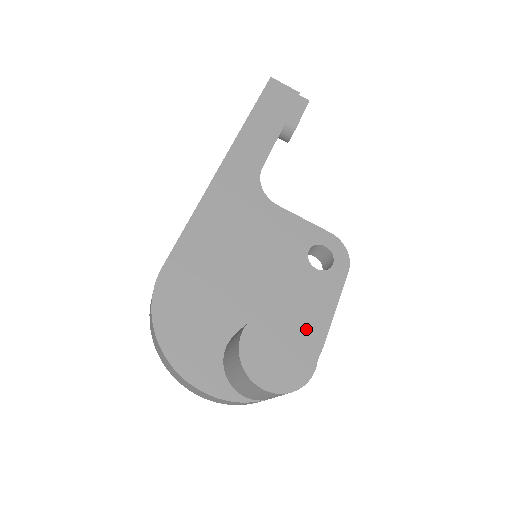
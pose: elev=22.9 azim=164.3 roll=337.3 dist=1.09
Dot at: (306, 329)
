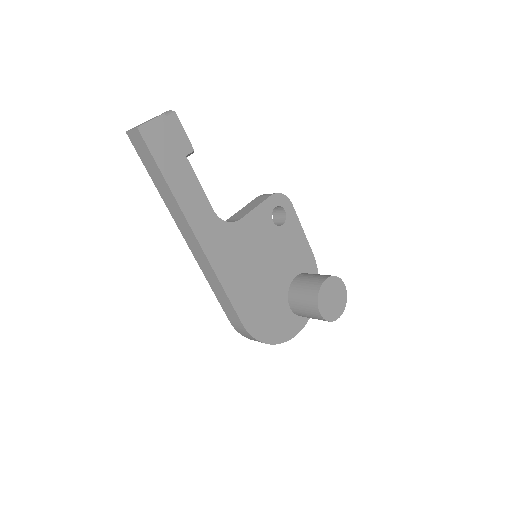
Dot at: (332, 278)
